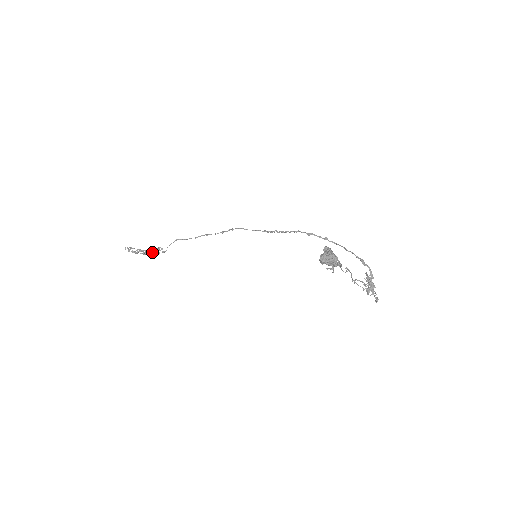
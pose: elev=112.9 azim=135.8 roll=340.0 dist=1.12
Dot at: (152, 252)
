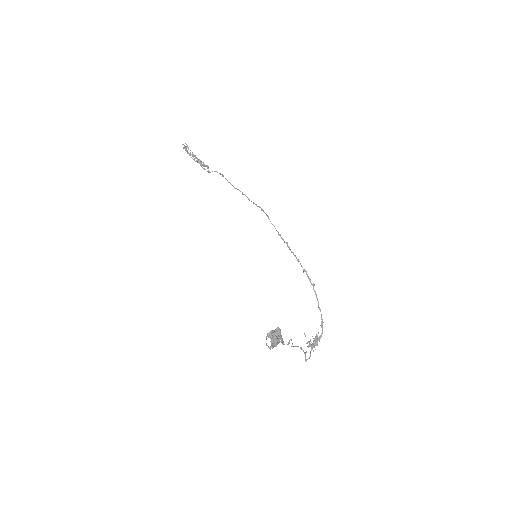
Dot at: (200, 164)
